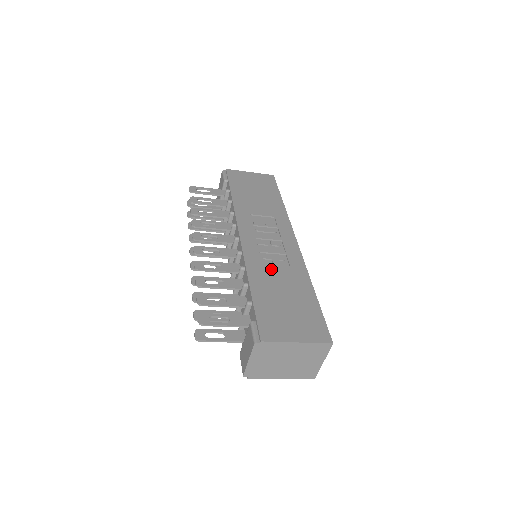
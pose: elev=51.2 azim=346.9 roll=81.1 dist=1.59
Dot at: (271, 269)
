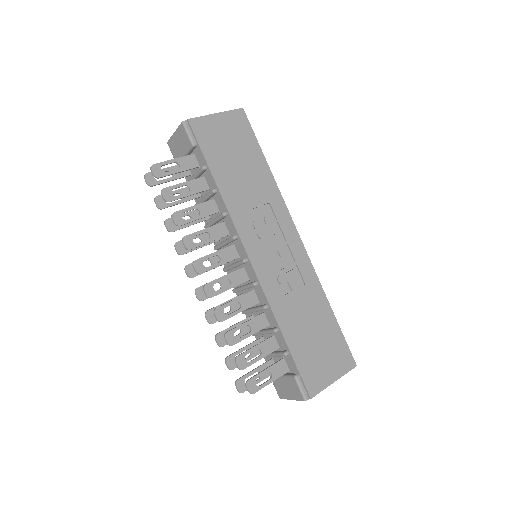
Dot at: (292, 298)
